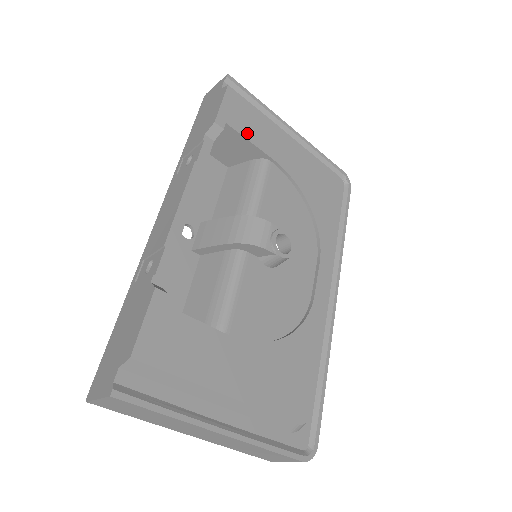
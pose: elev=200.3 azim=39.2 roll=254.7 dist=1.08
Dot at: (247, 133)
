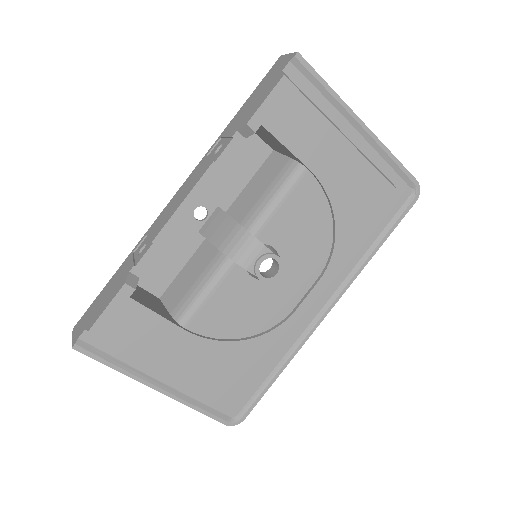
Dot at: (286, 137)
